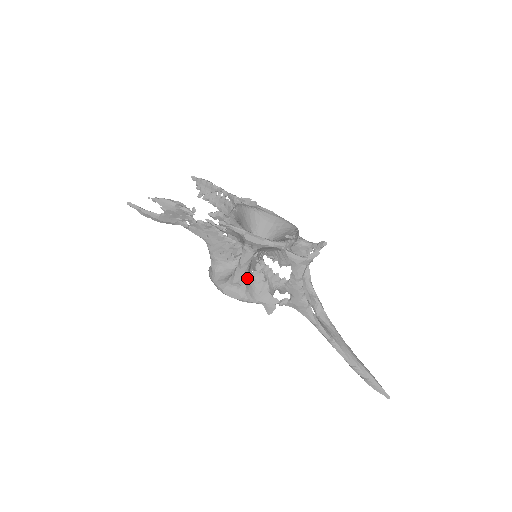
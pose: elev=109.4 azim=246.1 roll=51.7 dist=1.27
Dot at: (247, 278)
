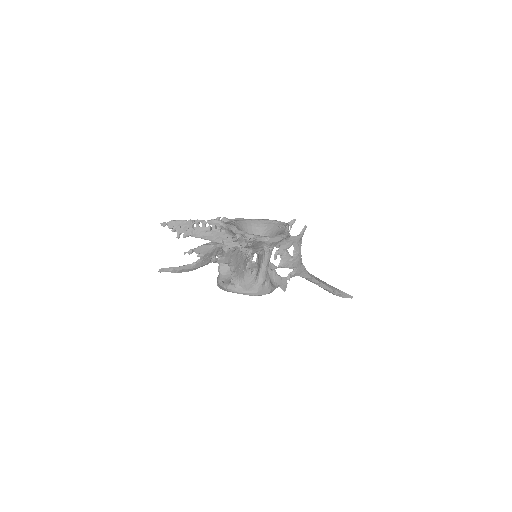
Dot at: (268, 274)
